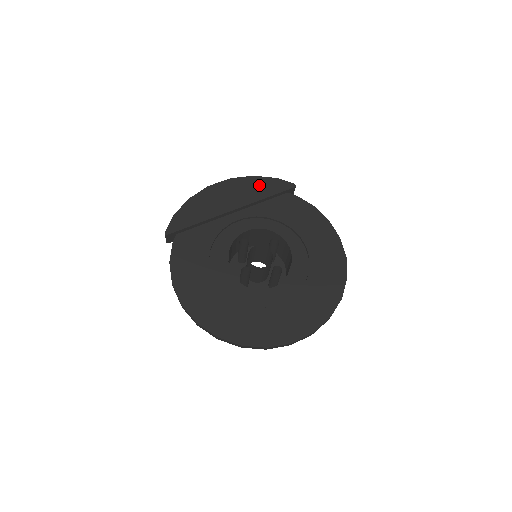
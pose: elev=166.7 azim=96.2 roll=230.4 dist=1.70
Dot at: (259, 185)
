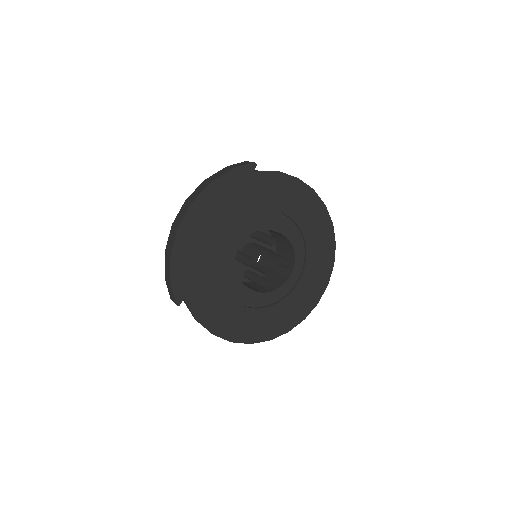
Dot at: (224, 189)
